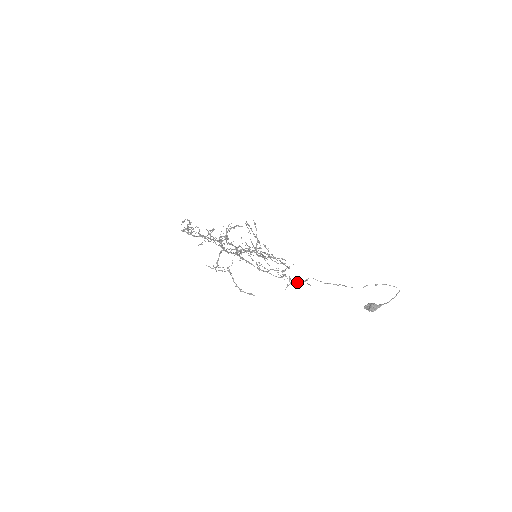
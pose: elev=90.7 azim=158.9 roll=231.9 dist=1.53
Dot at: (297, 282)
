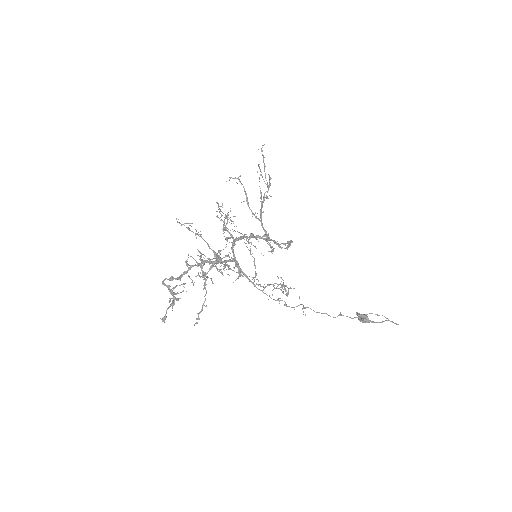
Dot at: (293, 307)
